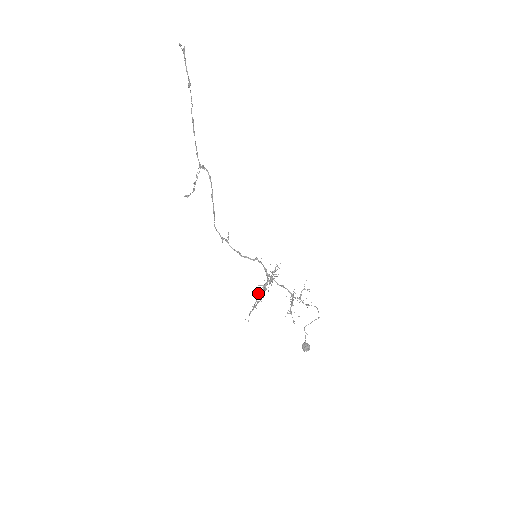
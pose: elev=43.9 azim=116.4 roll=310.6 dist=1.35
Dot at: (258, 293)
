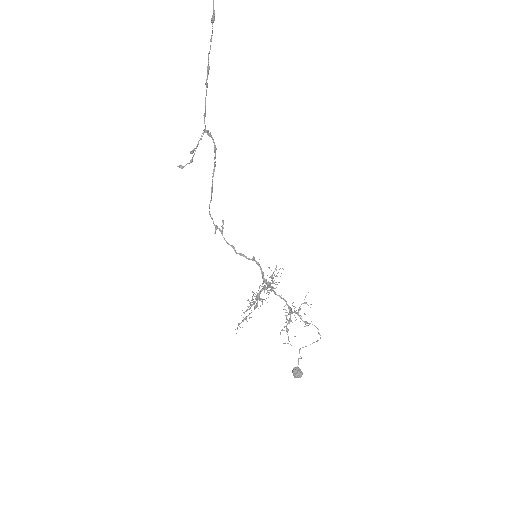
Dot at: (252, 302)
